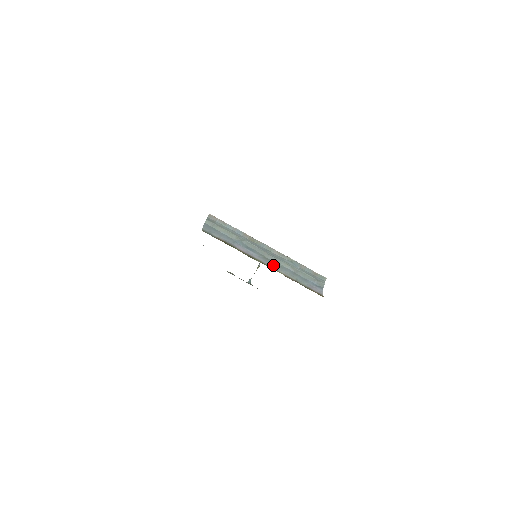
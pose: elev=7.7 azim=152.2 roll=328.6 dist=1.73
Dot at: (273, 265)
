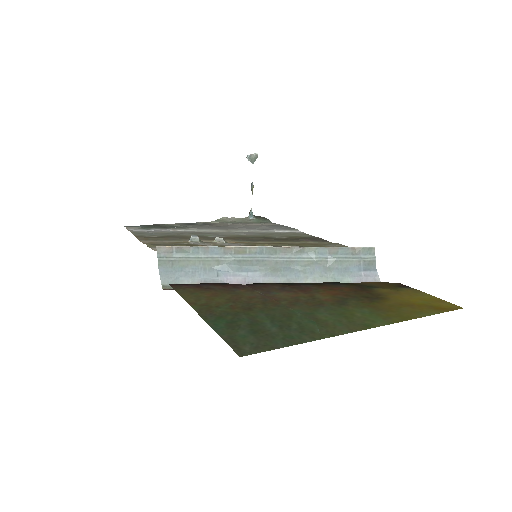
Dot at: (290, 277)
